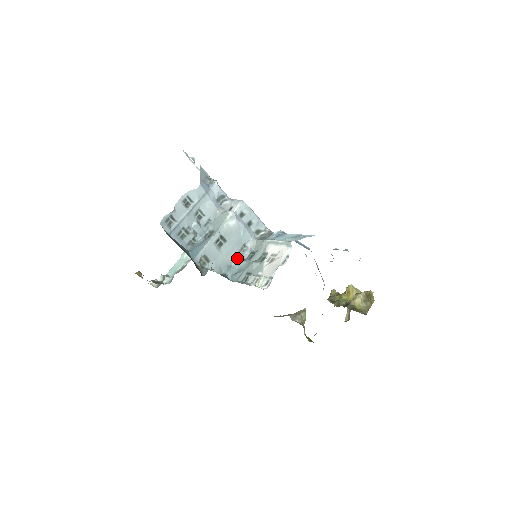
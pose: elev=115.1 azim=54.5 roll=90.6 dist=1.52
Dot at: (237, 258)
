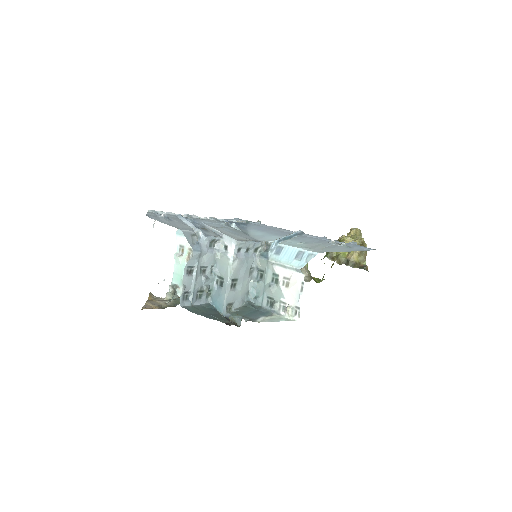
Dot at: (250, 282)
